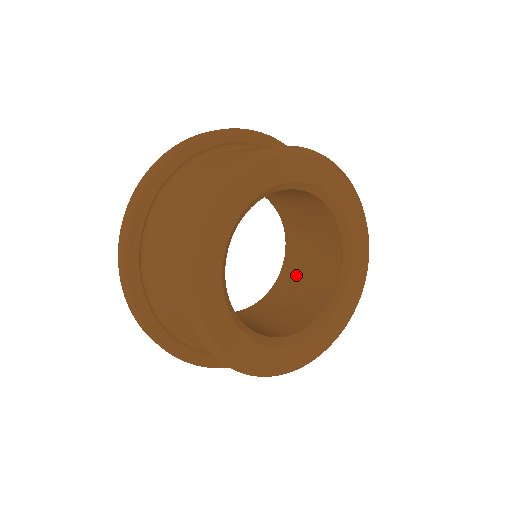
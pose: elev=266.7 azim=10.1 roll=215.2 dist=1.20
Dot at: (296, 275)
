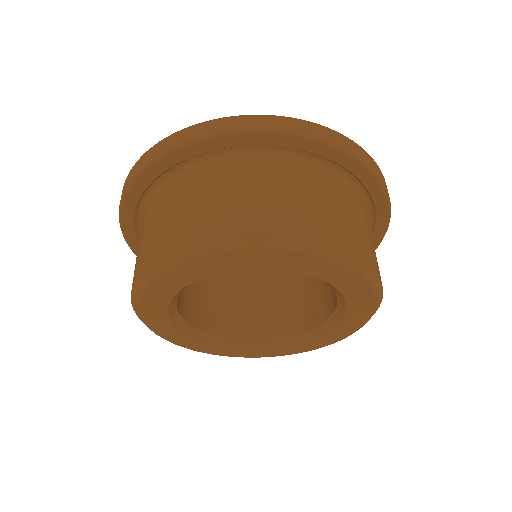
Dot at: occluded
